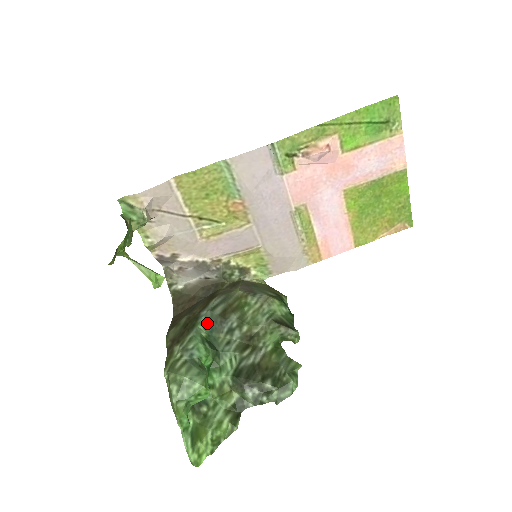
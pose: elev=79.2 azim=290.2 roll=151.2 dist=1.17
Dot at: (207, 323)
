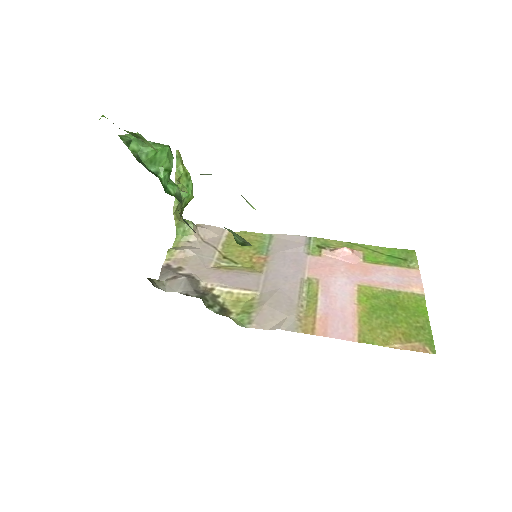
Dot at: occluded
